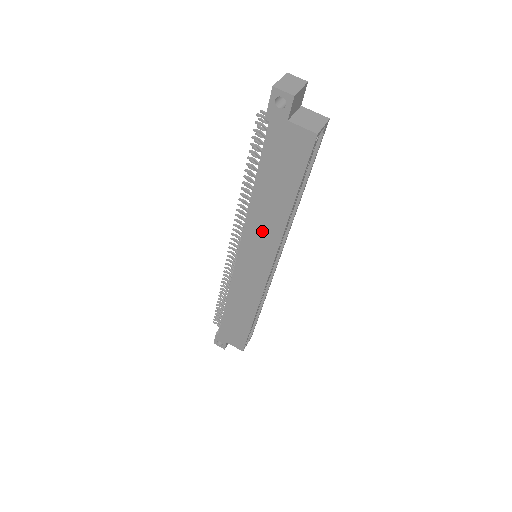
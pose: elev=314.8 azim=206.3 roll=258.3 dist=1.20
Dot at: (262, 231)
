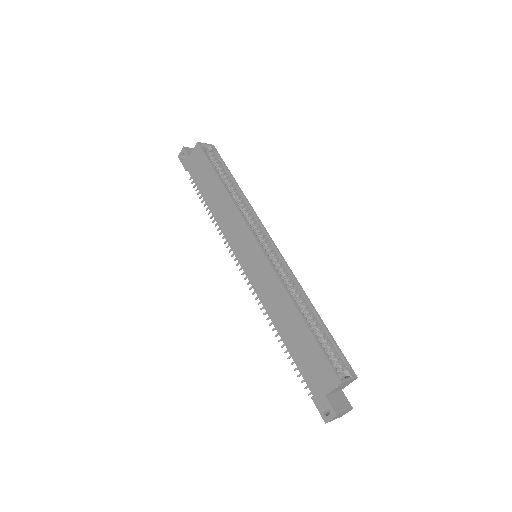
Dot at: (229, 221)
